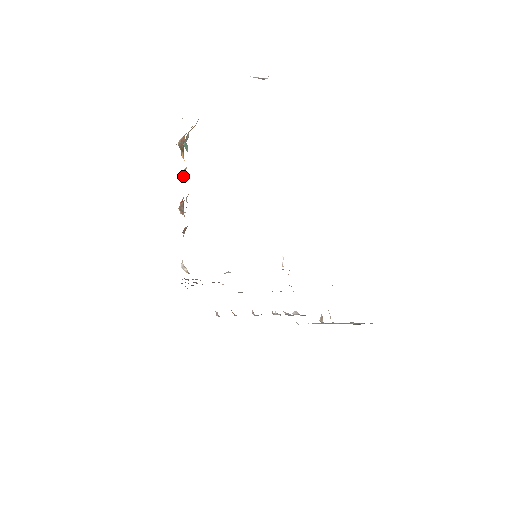
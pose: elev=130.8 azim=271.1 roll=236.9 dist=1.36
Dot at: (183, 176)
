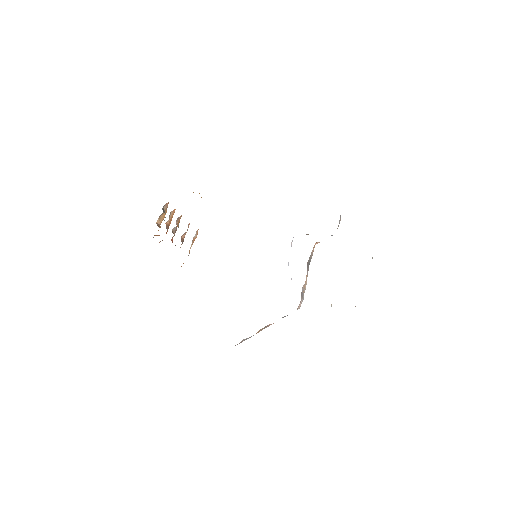
Dot at: occluded
